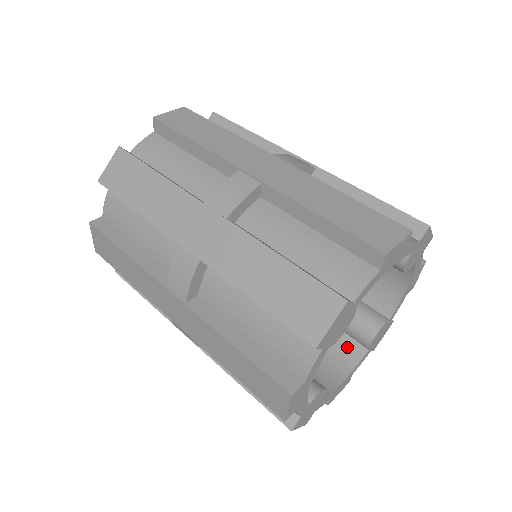
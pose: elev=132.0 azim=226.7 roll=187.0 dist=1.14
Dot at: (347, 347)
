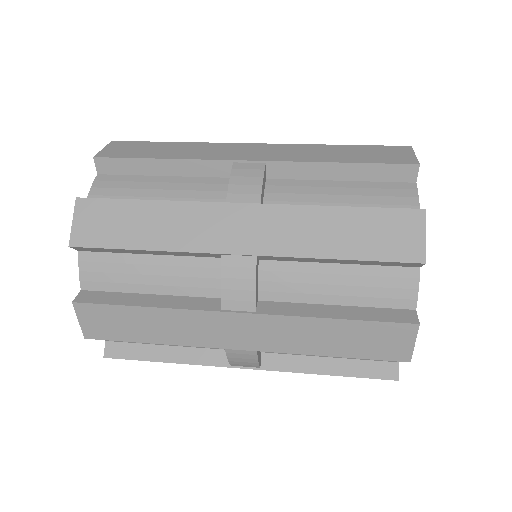
Dot at: occluded
